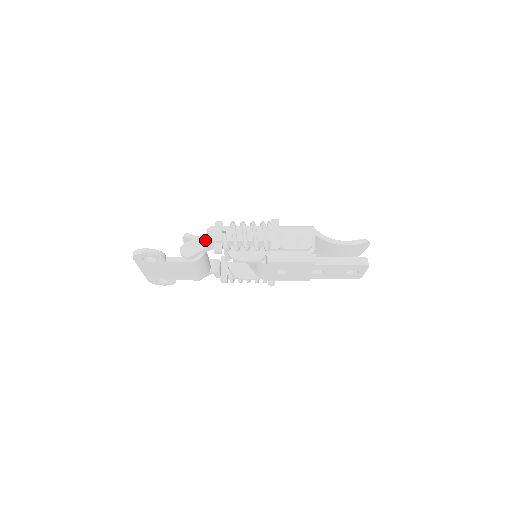
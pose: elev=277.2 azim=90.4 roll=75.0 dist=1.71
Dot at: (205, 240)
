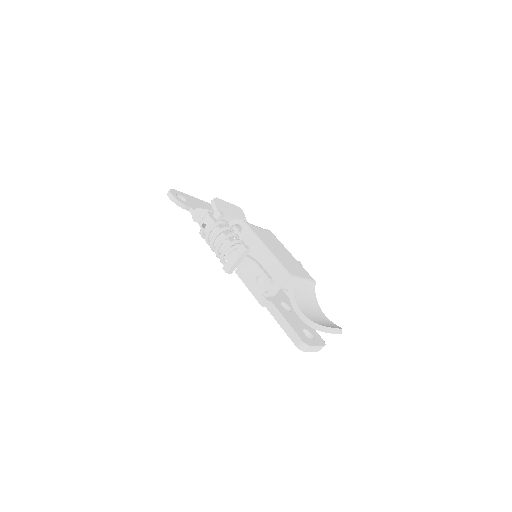
Dot at: occluded
